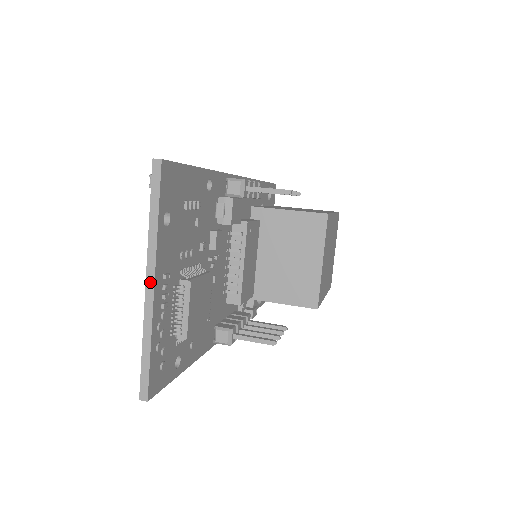
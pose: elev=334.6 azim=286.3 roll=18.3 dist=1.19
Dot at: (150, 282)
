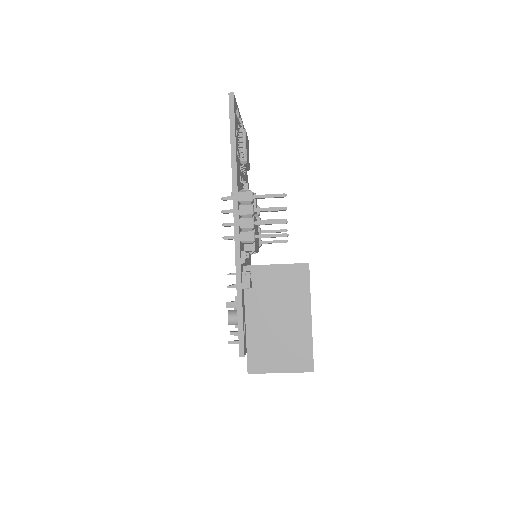
Dot at: occluded
